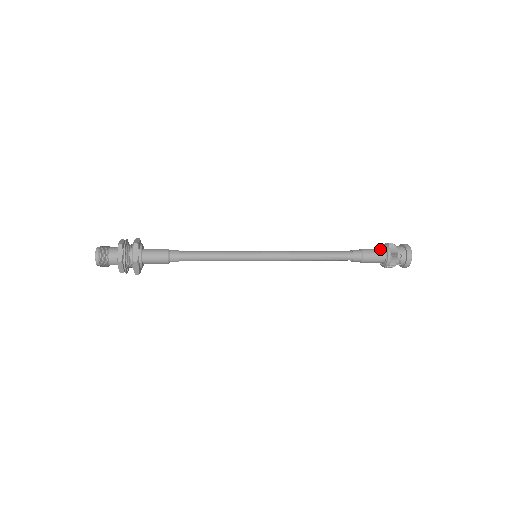
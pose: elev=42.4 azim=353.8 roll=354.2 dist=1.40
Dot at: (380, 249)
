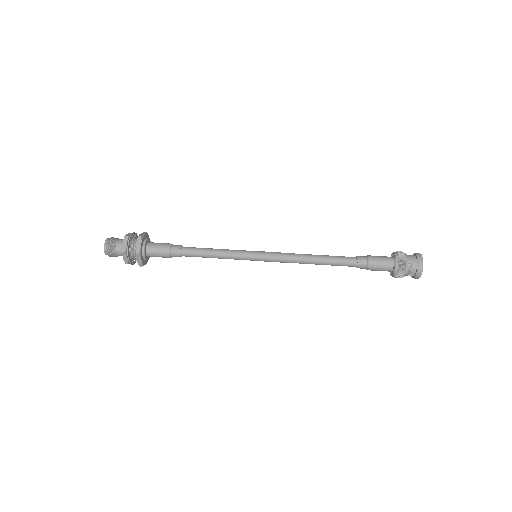
Dot at: (388, 257)
